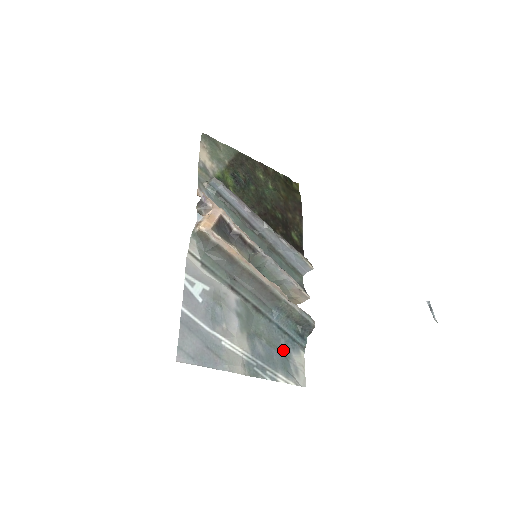
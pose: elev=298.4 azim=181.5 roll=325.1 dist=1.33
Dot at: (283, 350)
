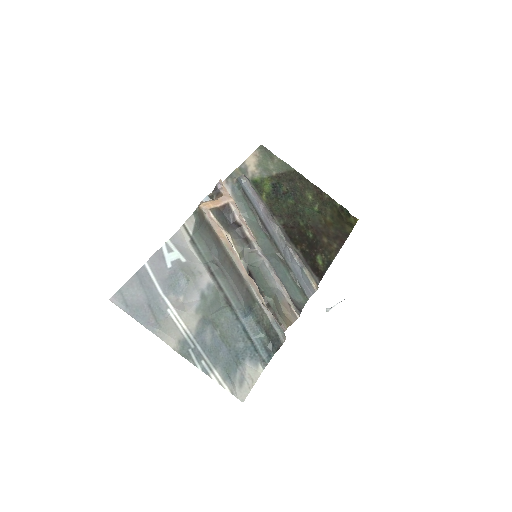
Dot at: (237, 353)
